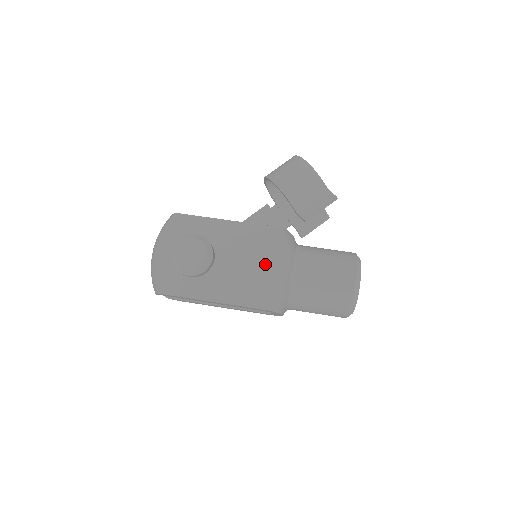
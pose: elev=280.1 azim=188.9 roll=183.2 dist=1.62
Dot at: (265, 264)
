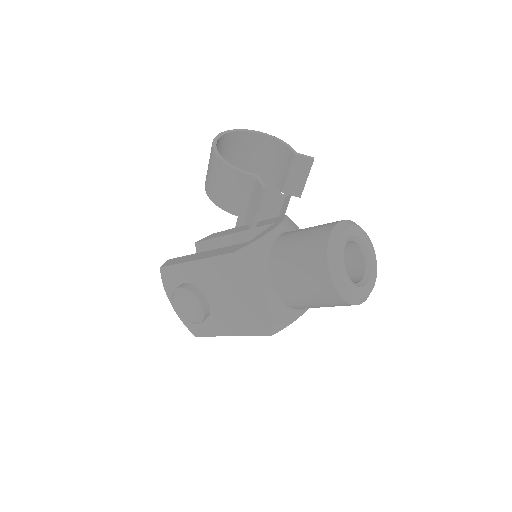
Dot at: (243, 293)
